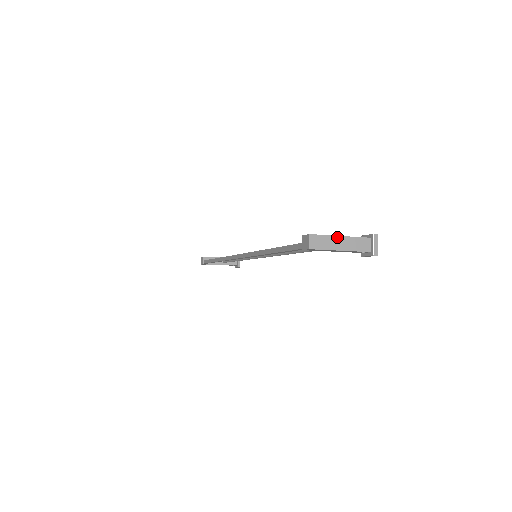
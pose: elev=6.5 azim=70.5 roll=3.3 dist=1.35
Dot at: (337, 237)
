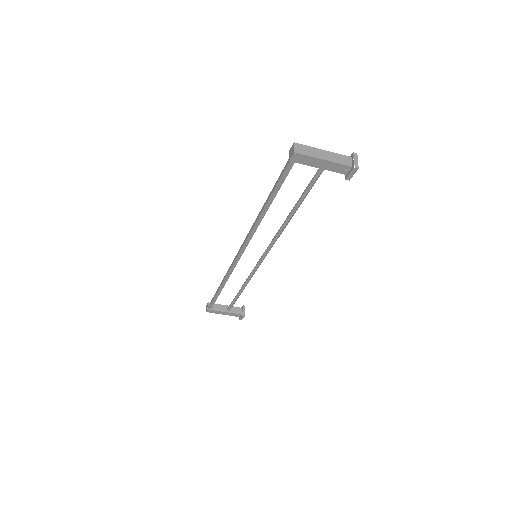
Dot at: (320, 150)
